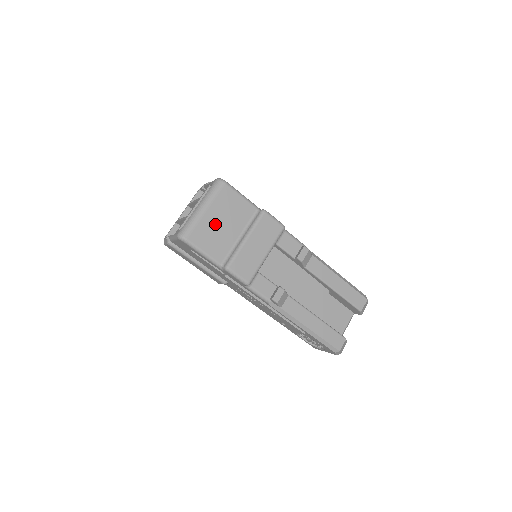
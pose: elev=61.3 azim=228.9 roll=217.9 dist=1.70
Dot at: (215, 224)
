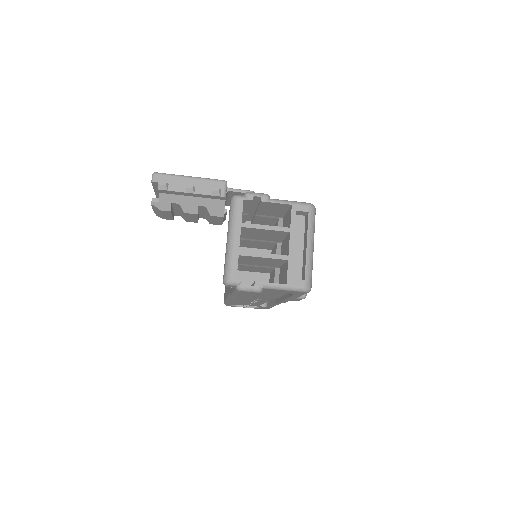
Dot at: occluded
